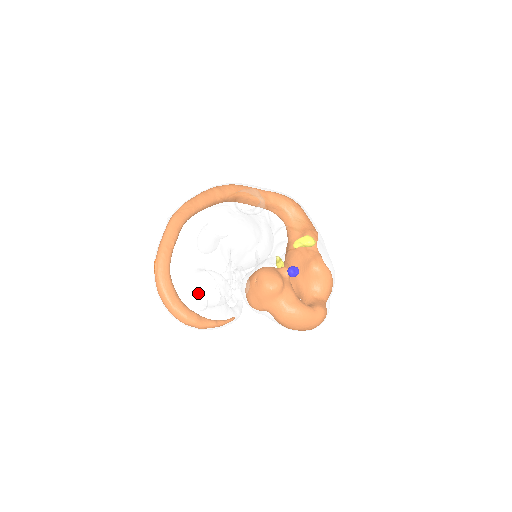
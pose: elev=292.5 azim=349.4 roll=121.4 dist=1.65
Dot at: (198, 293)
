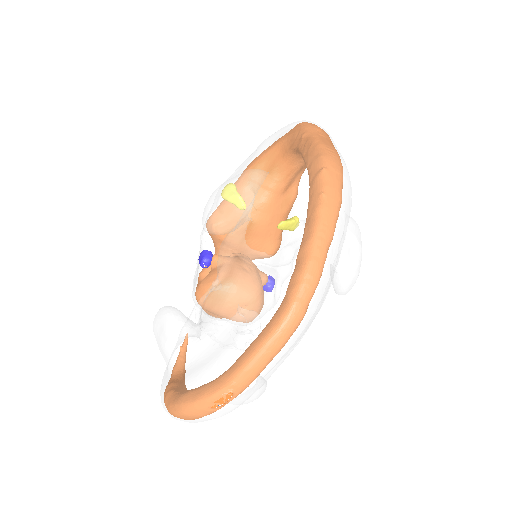
Dot at: occluded
